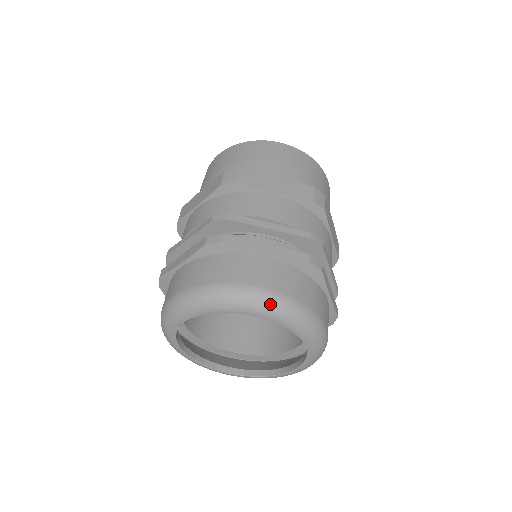
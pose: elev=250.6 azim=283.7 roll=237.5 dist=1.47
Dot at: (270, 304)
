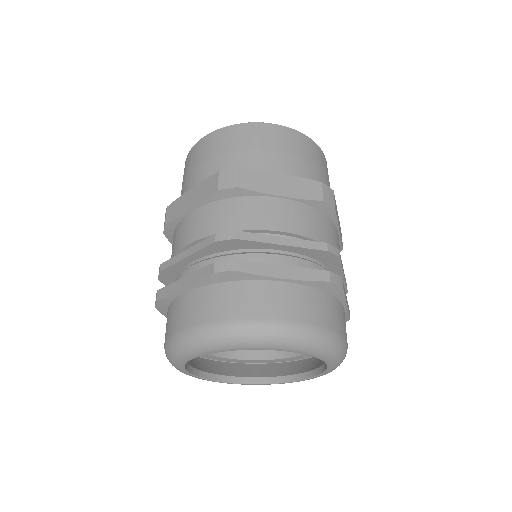
Dot at: (196, 342)
